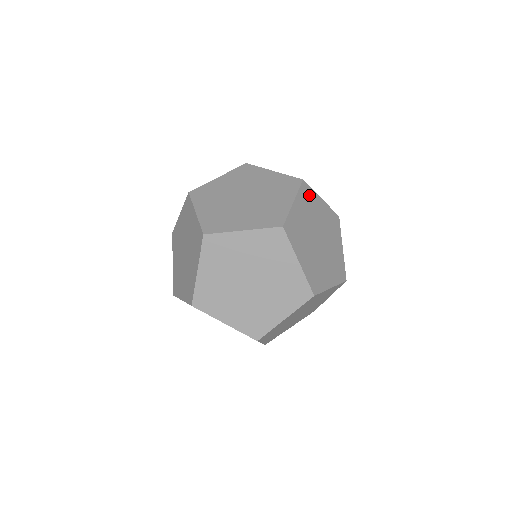
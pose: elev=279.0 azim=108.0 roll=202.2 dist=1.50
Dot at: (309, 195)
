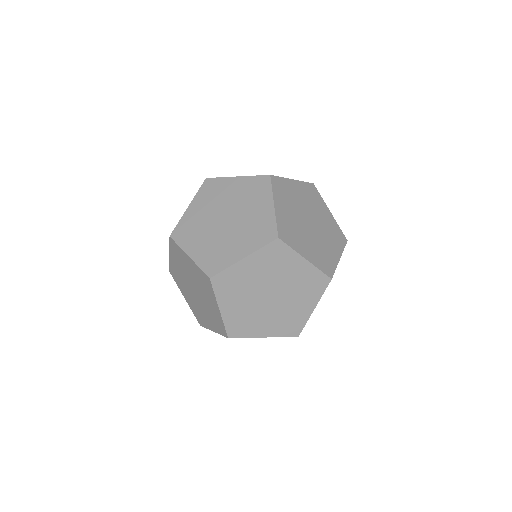
Dot at: (282, 186)
